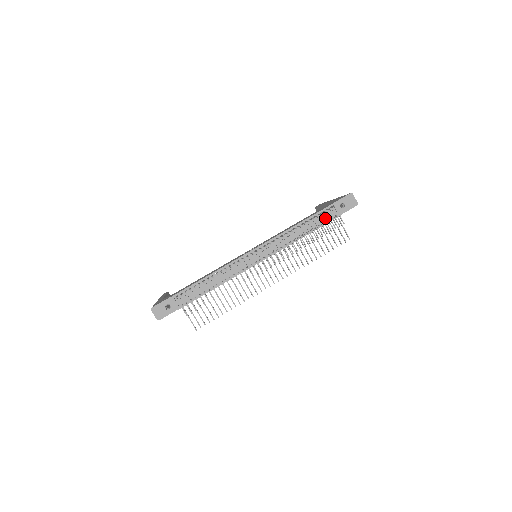
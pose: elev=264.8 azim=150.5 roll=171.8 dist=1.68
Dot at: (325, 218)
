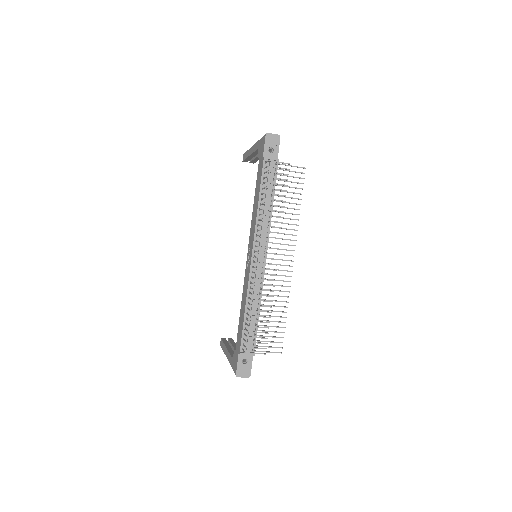
Dot at: (271, 175)
